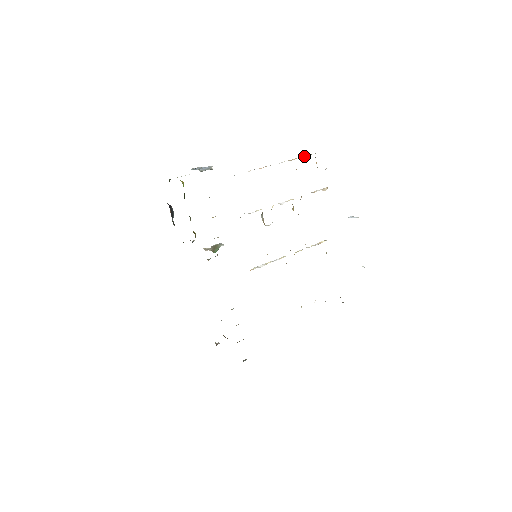
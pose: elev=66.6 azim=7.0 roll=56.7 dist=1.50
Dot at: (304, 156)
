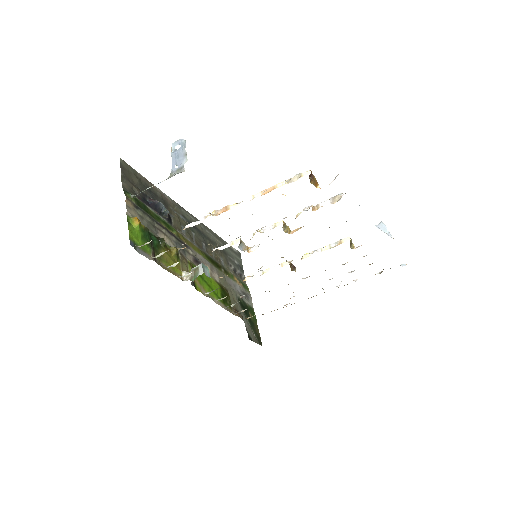
Dot at: (288, 180)
